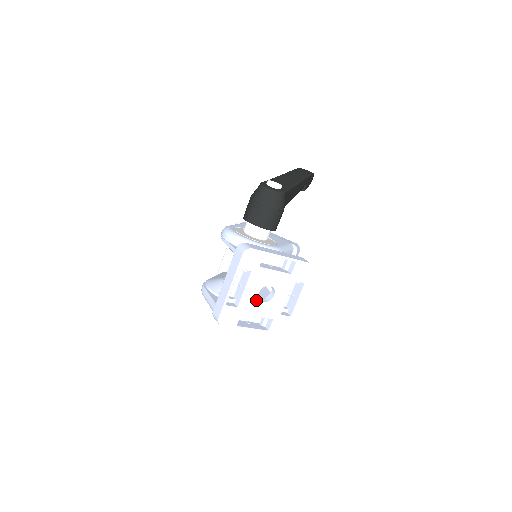
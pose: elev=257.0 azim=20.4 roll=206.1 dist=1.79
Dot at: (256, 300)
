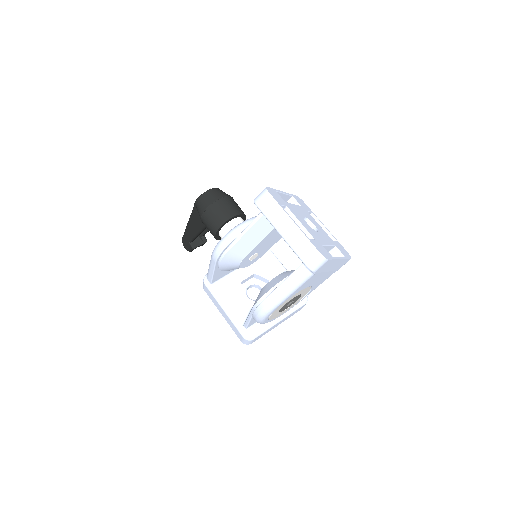
Dot at: (313, 231)
